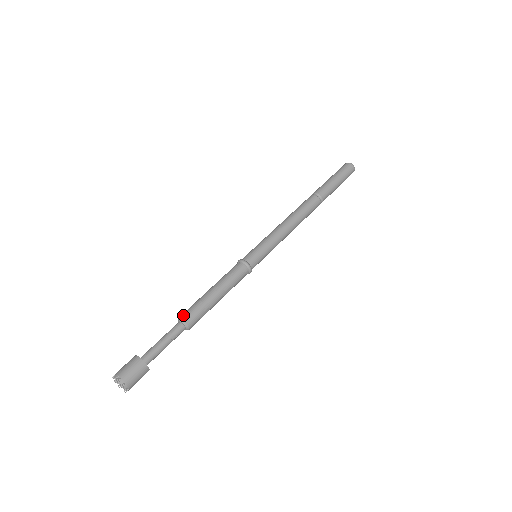
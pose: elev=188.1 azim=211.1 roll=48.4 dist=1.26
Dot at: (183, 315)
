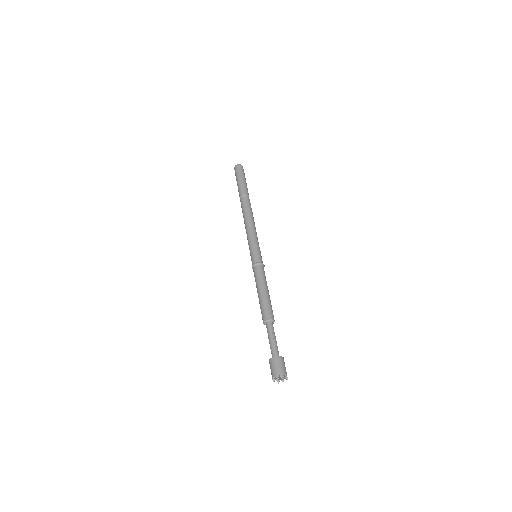
Dot at: occluded
